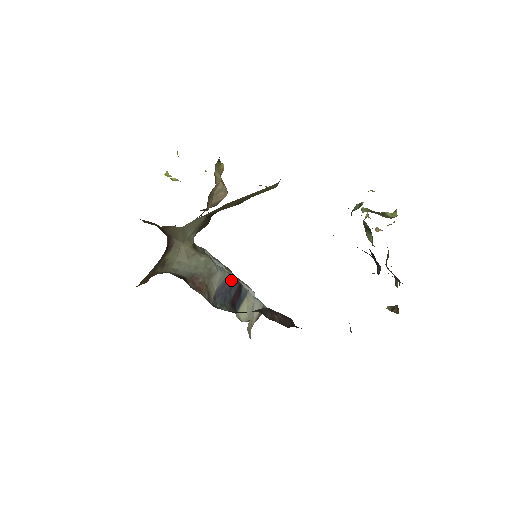
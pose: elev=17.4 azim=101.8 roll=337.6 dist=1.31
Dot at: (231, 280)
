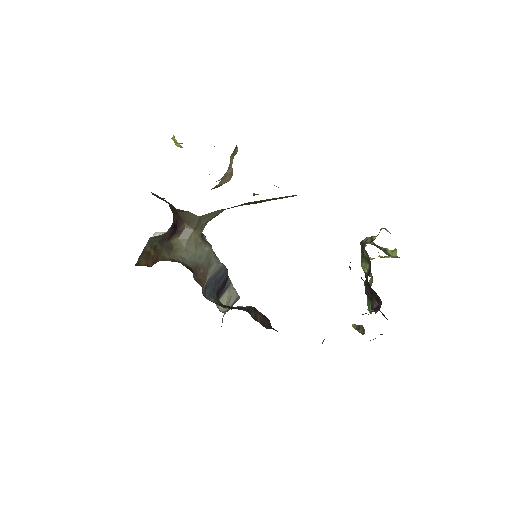
Dot at: (223, 271)
